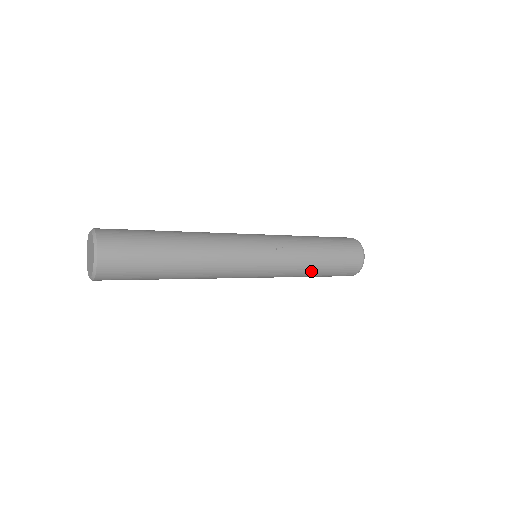
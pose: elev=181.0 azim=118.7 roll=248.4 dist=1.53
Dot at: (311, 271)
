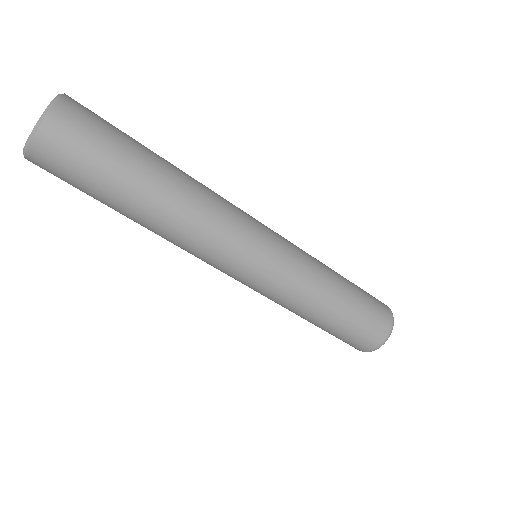
Dot at: (334, 283)
